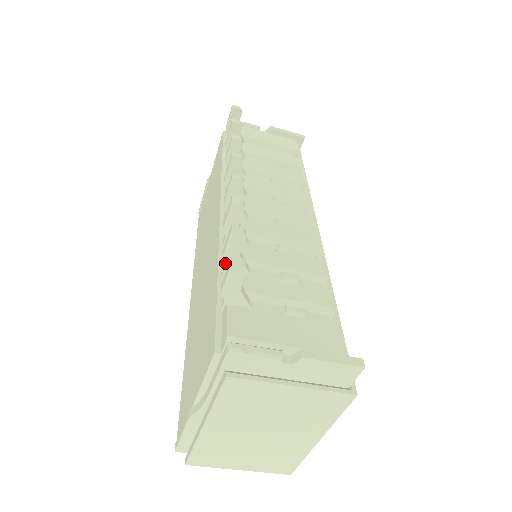
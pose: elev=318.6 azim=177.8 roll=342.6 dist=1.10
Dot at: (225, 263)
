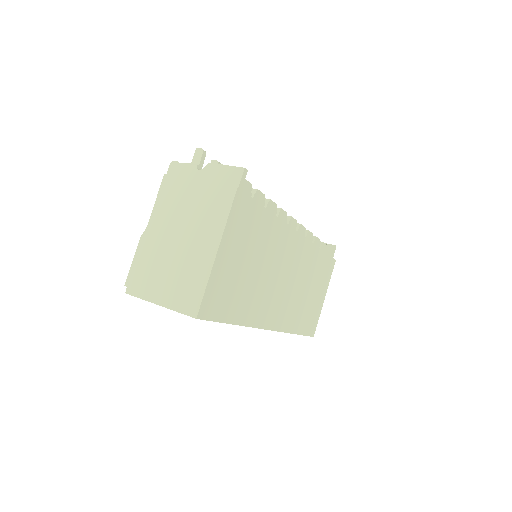
Dot at: occluded
